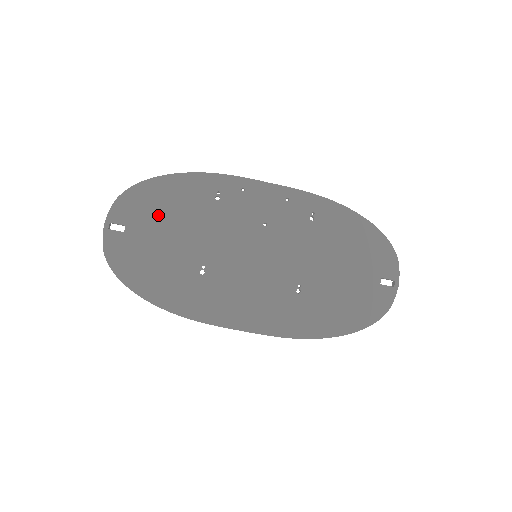
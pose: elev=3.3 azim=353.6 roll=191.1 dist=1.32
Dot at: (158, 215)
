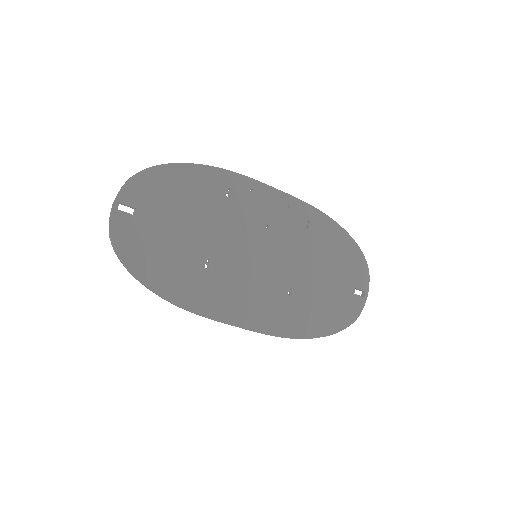
Dot at: (170, 202)
